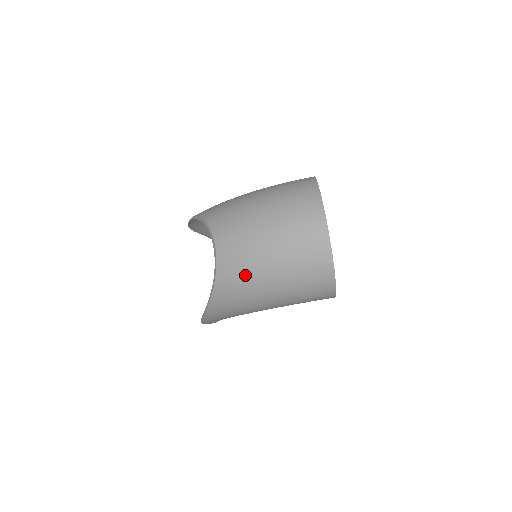
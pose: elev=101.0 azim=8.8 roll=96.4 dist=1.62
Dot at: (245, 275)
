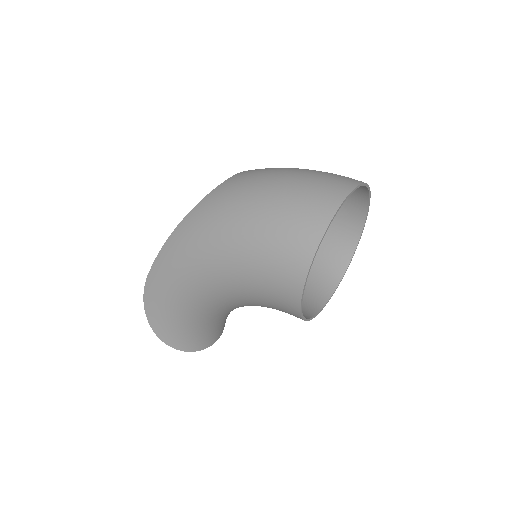
Dot at: (243, 189)
